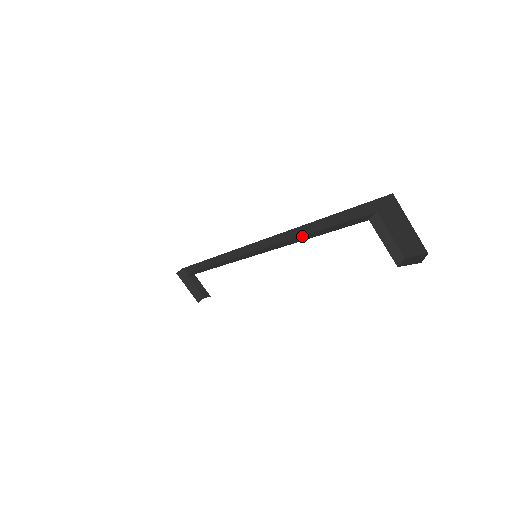
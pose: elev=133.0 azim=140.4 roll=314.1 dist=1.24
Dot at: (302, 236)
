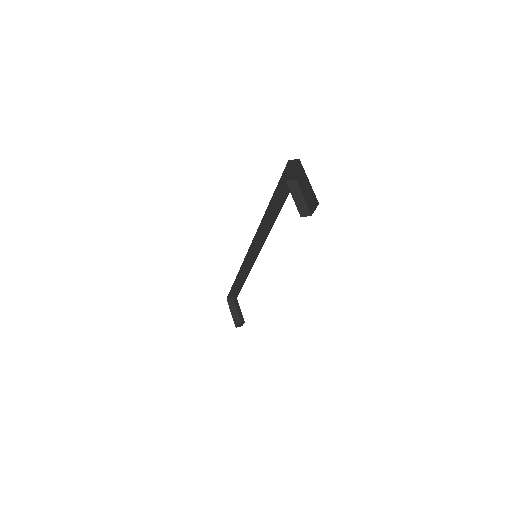
Dot at: (273, 224)
